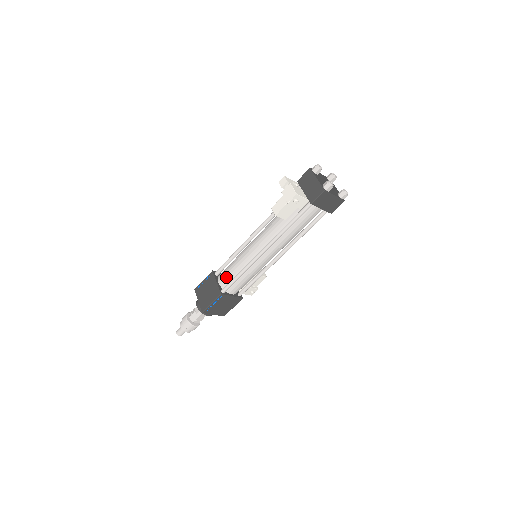
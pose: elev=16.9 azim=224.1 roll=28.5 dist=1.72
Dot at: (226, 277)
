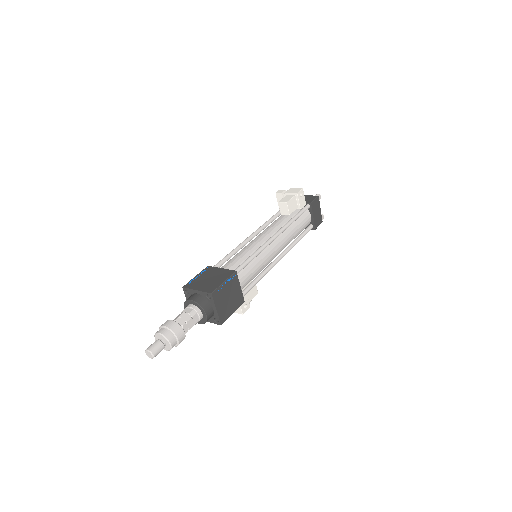
Dot at: (233, 264)
